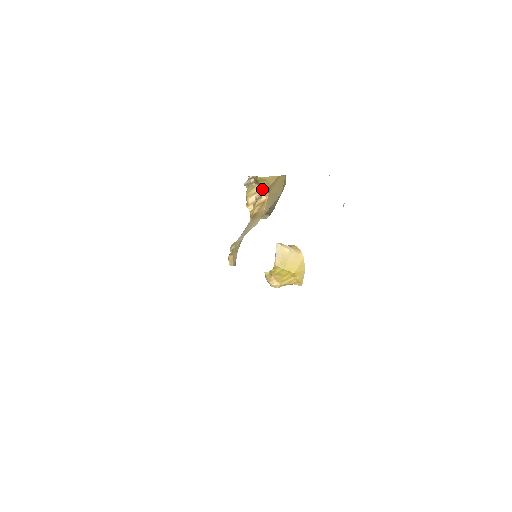
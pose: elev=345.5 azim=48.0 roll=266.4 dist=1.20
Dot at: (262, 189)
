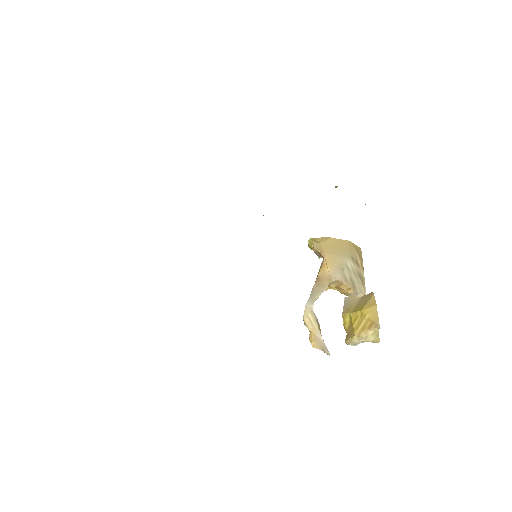
Dot at: (319, 254)
